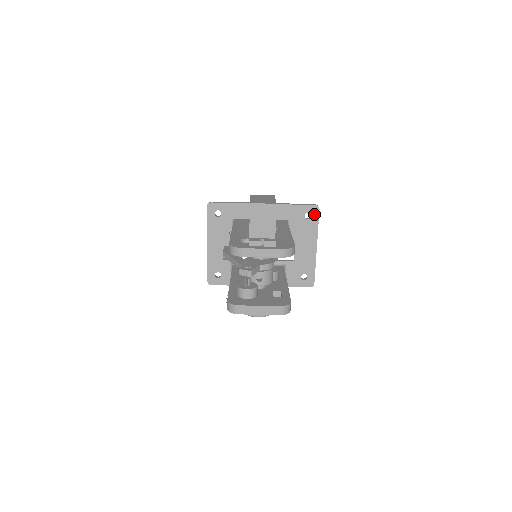
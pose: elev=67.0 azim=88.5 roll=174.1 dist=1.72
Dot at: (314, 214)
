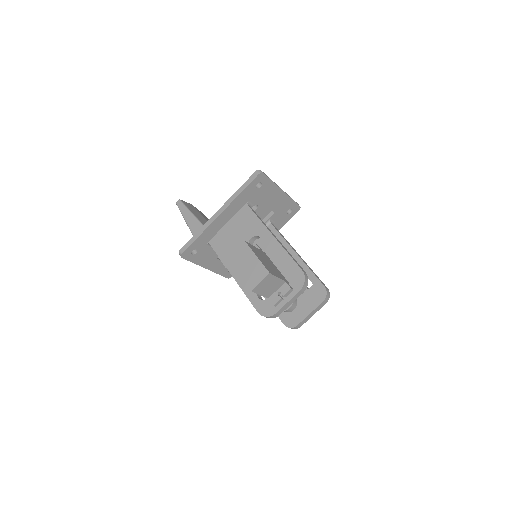
Dot at: (262, 180)
